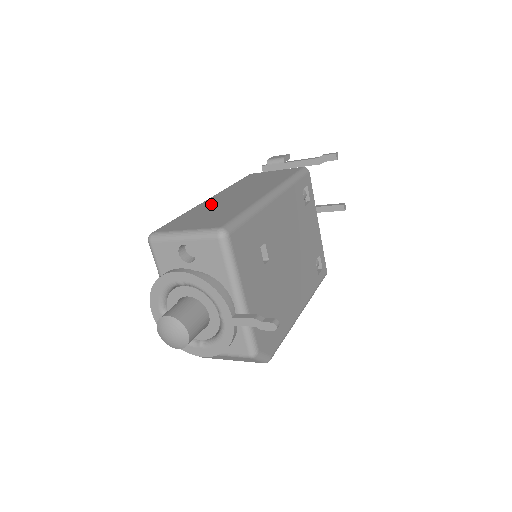
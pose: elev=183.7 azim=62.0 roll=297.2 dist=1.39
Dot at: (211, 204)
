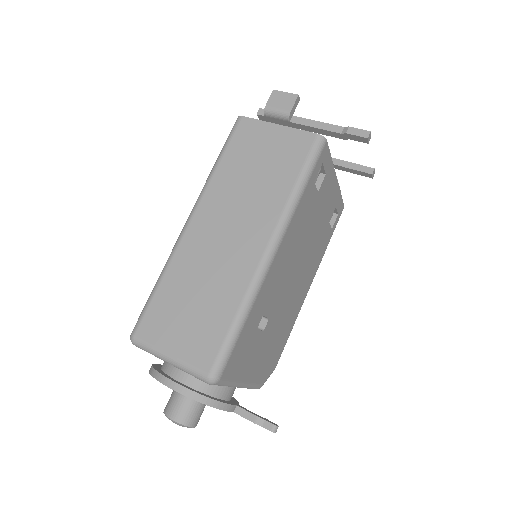
Dot at: (193, 258)
